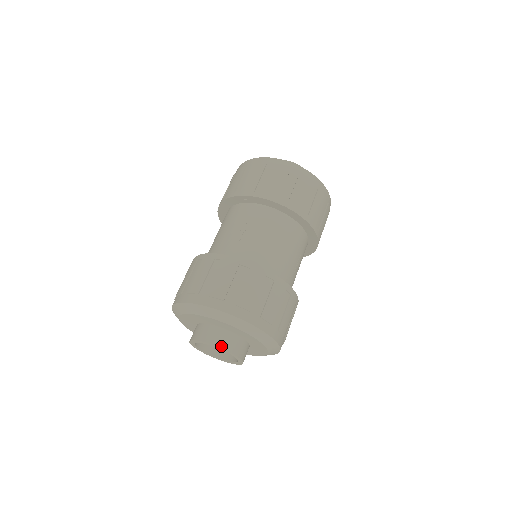
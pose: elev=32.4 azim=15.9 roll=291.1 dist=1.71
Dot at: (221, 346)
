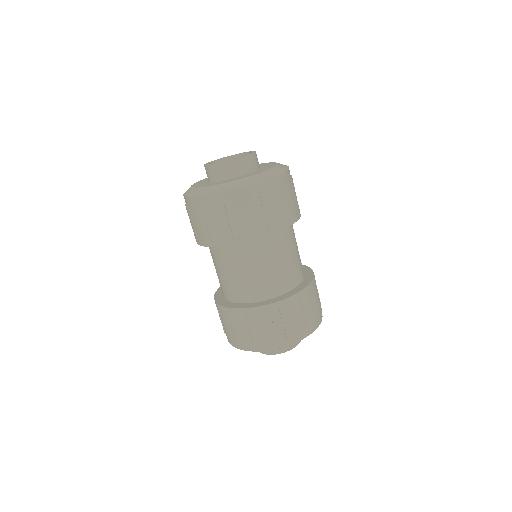
Dot at: occluded
